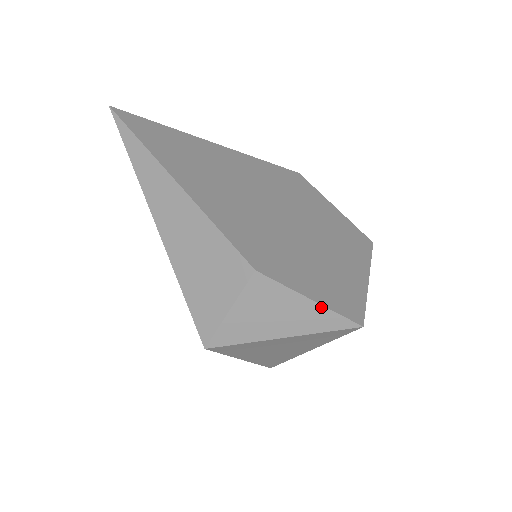
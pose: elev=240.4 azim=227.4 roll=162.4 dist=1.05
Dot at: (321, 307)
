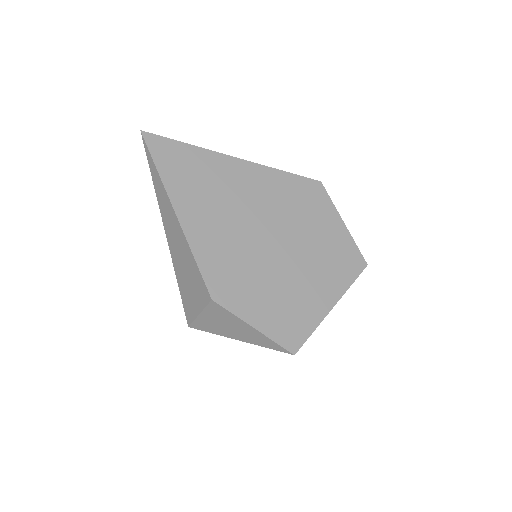
Dot at: (261, 334)
